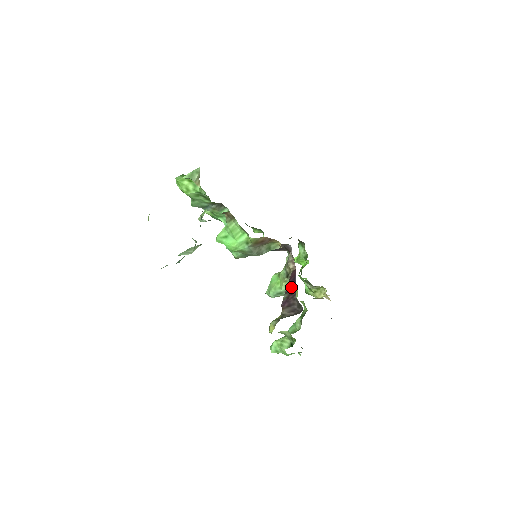
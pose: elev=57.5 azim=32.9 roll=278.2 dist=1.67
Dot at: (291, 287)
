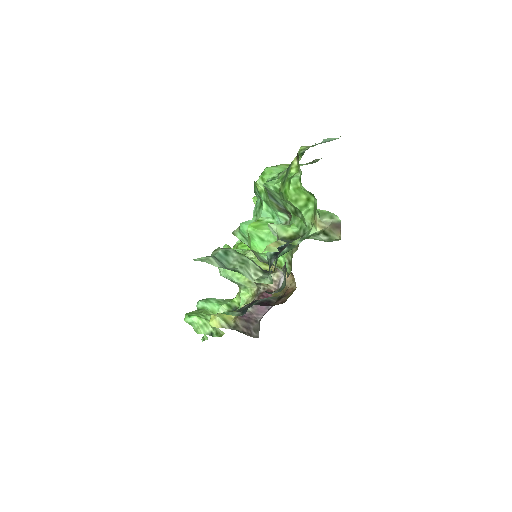
Dot at: (261, 307)
